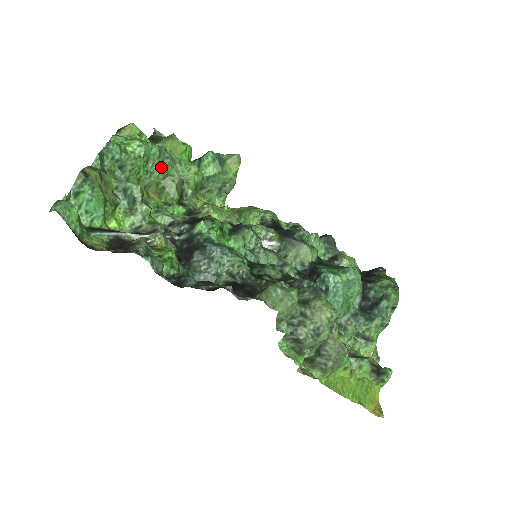
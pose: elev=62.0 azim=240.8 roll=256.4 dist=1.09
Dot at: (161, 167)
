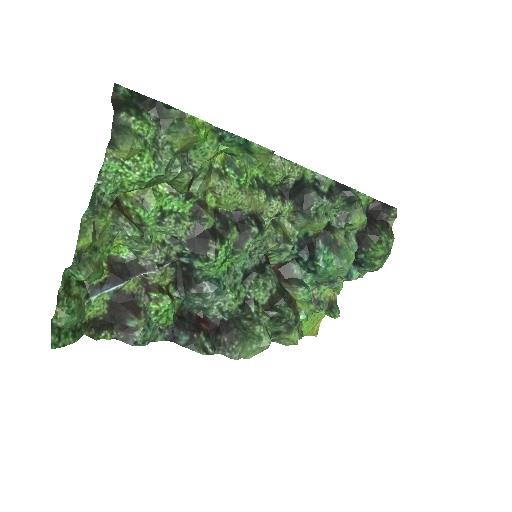
Dot at: (167, 180)
